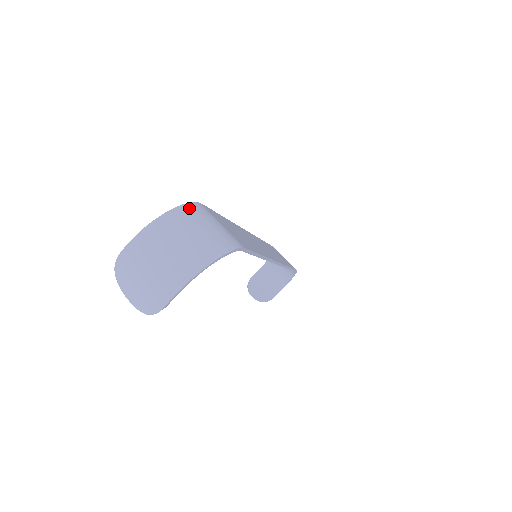
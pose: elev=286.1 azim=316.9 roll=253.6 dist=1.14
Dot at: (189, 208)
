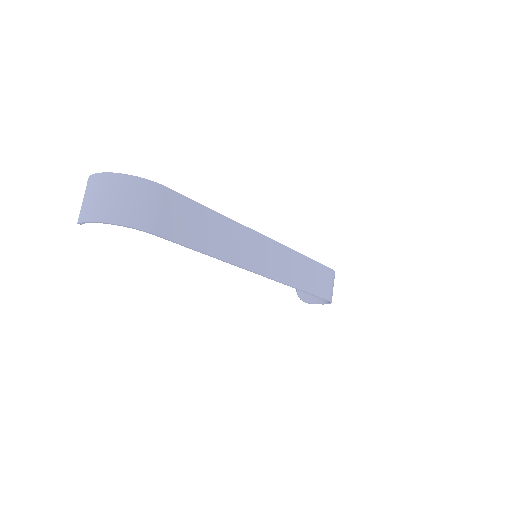
Dot at: (141, 182)
